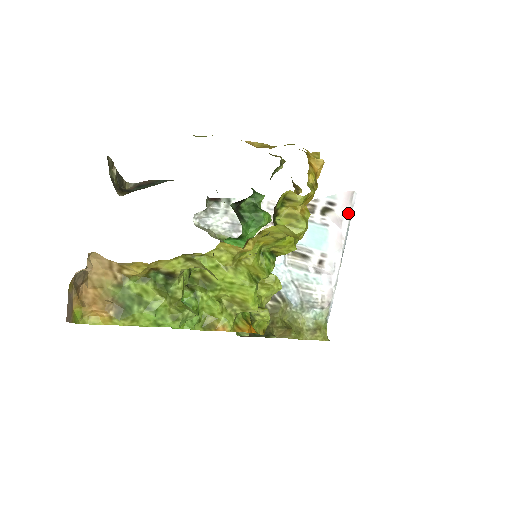
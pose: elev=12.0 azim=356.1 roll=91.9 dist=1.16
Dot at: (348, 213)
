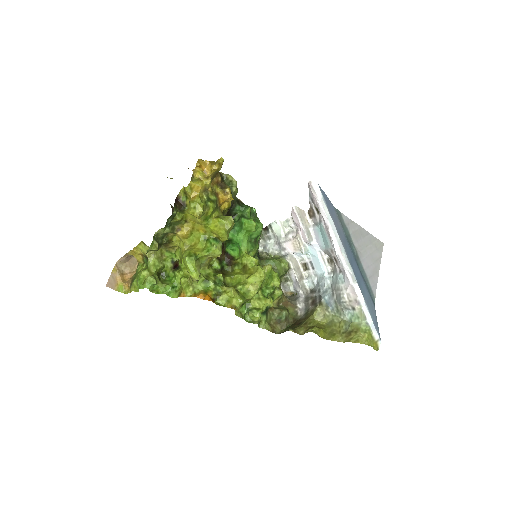
Dot at: (319, 203)
